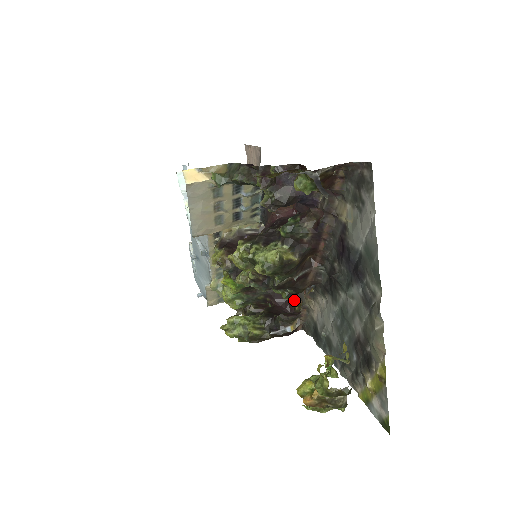
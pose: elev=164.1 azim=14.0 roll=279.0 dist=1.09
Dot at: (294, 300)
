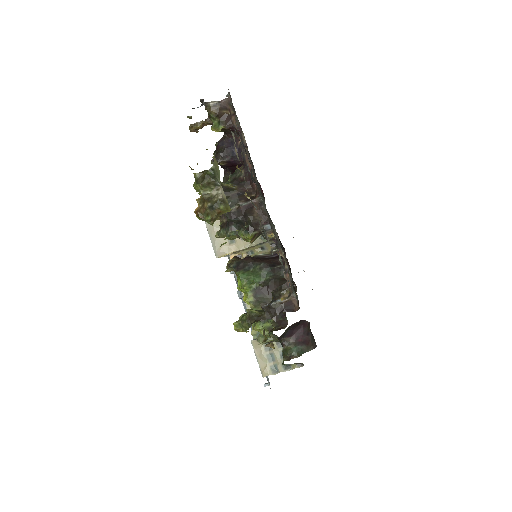
Dot at: (295, 292)
